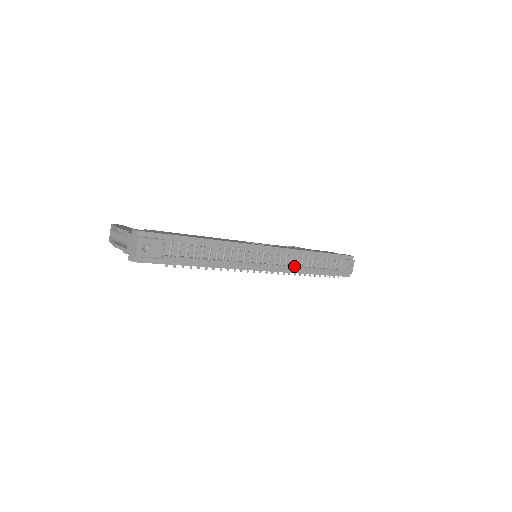
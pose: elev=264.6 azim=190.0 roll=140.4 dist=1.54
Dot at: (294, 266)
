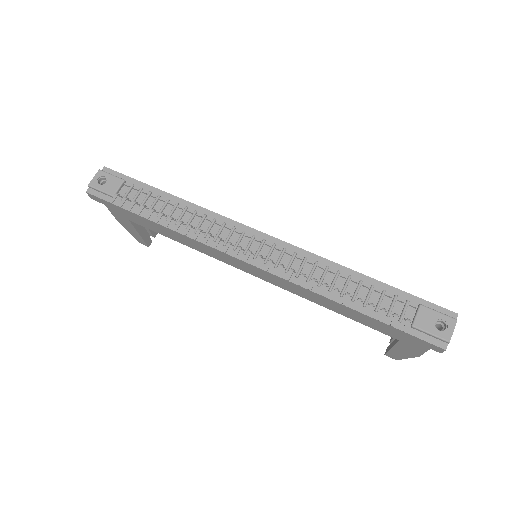
Dot at: (302, 273)
